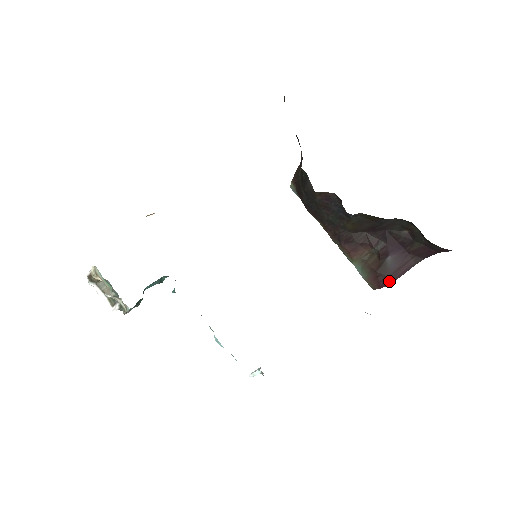
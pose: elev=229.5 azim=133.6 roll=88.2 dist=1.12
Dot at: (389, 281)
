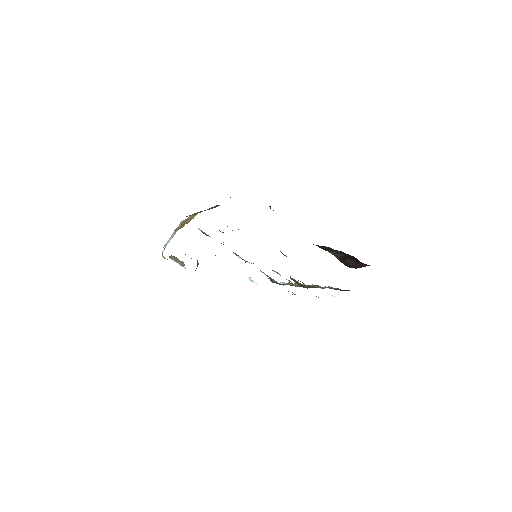
Dot at: (352, 267)
